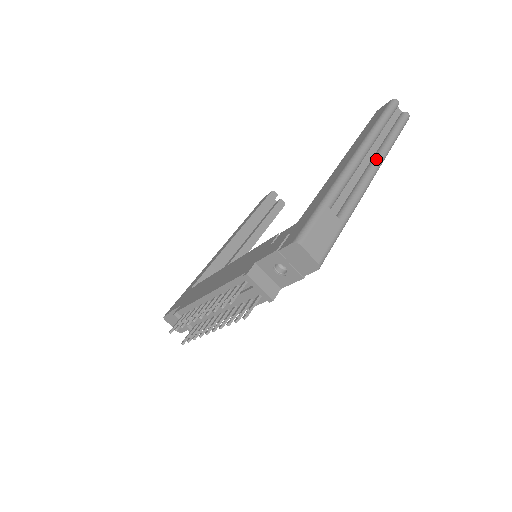
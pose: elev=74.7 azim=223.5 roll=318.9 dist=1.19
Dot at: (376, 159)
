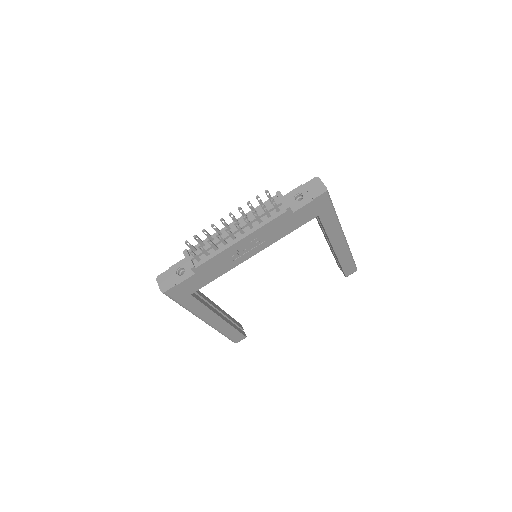
Dot at: occluded
